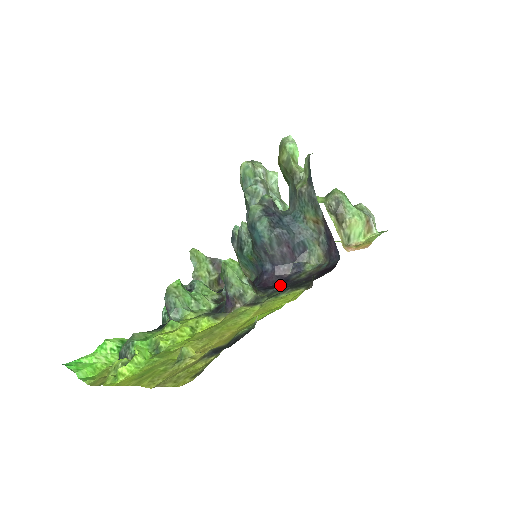
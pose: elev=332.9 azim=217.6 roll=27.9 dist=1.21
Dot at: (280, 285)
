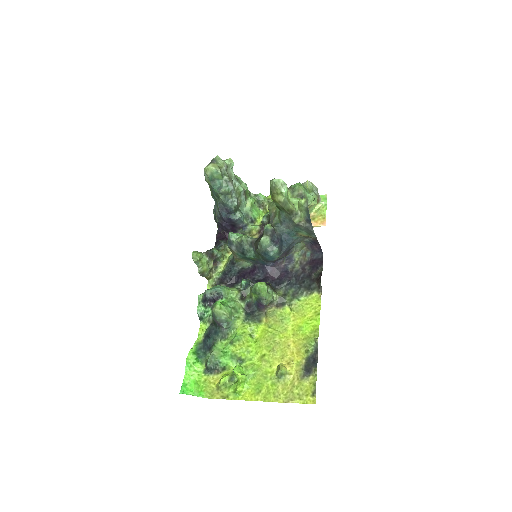
Dot at: (285, 278)
